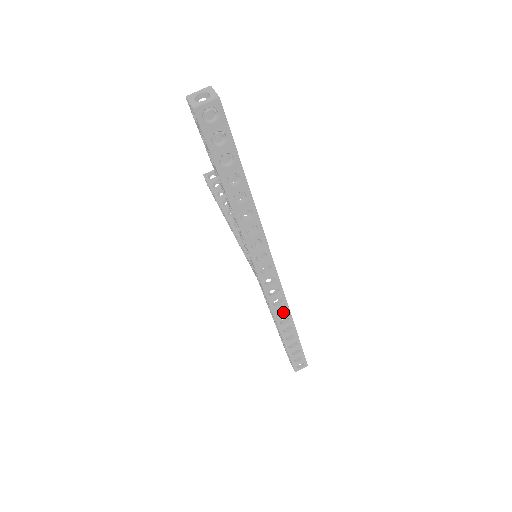
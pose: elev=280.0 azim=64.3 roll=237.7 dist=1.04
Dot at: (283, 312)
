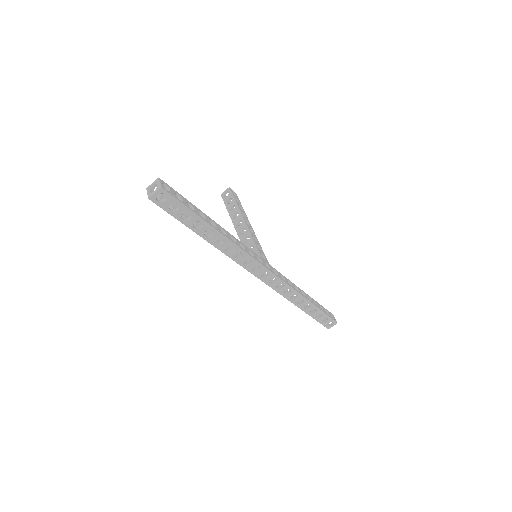
Dot at: (289, 291)
